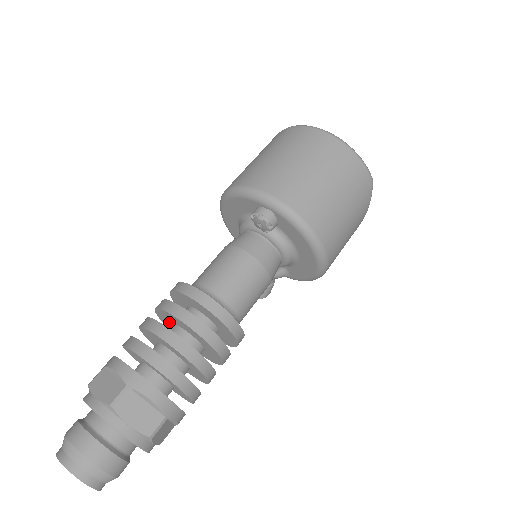
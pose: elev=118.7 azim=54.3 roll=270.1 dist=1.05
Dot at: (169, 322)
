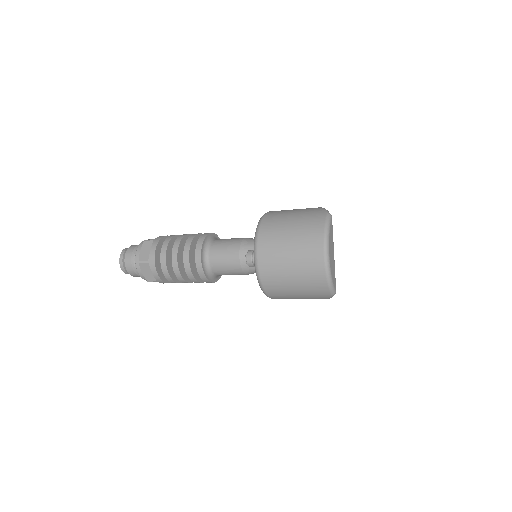
Dot at: occluded
